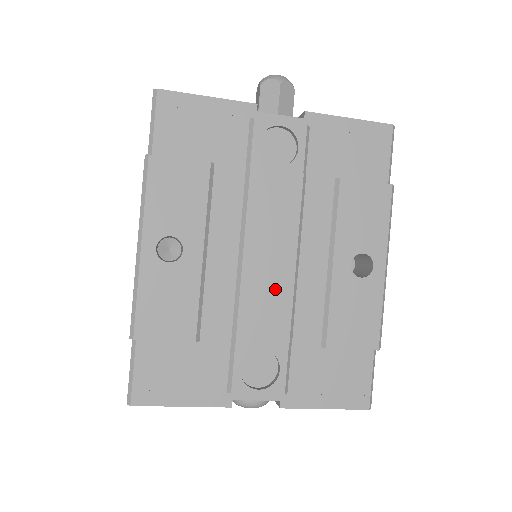
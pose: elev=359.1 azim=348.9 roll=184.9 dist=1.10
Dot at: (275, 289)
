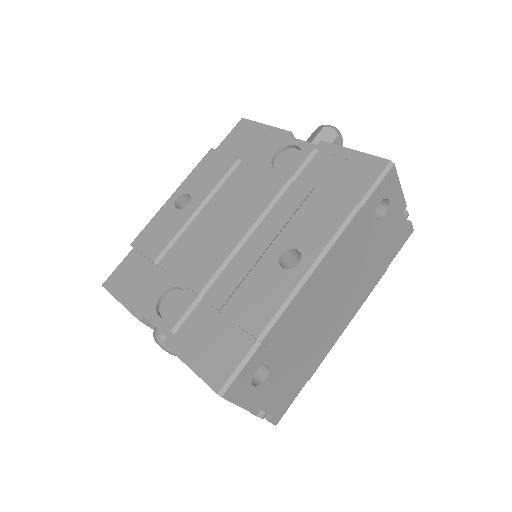
Dot at: (218, 249)
